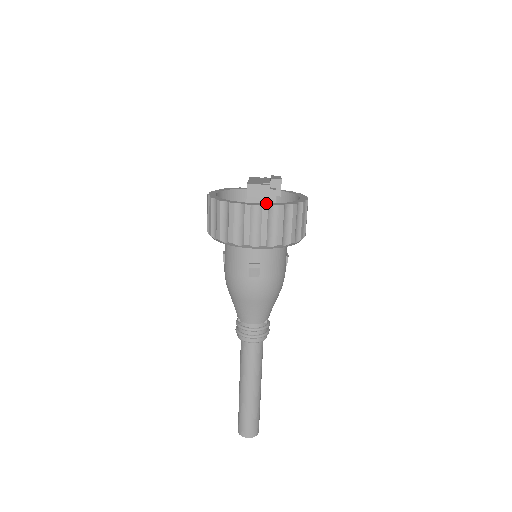
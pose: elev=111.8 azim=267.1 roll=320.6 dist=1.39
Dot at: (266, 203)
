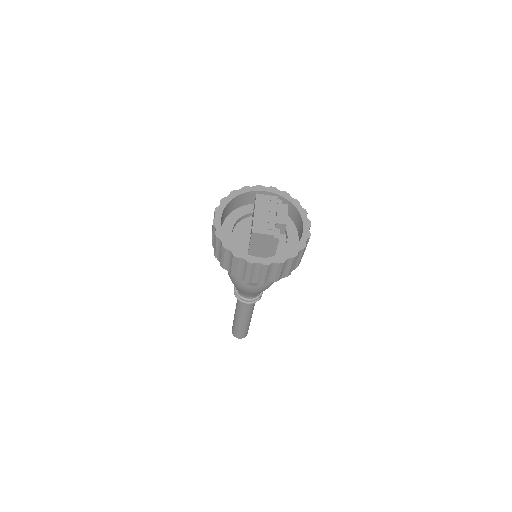
Dot at: (269, 245)
